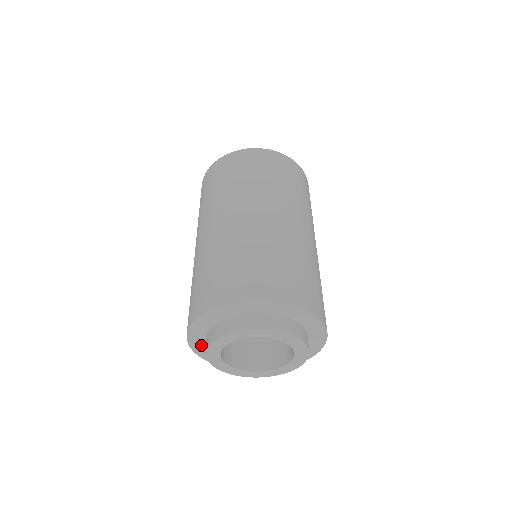
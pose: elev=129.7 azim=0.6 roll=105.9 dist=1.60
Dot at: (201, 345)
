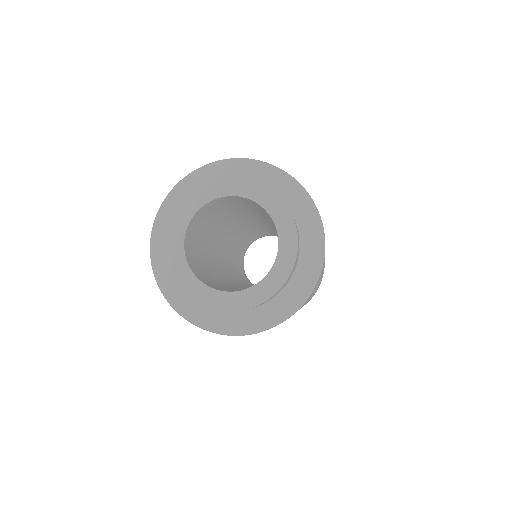
Dot at: (175, 286)
